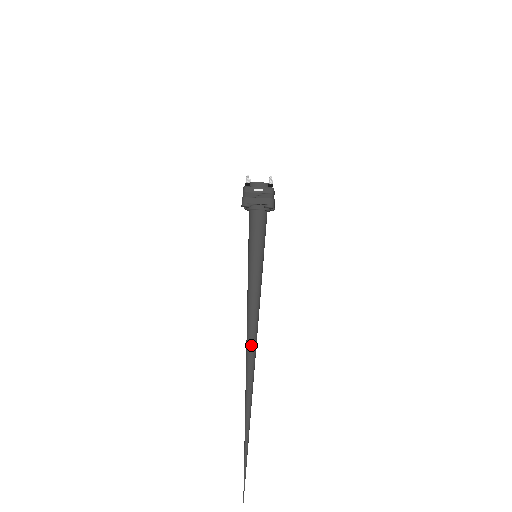
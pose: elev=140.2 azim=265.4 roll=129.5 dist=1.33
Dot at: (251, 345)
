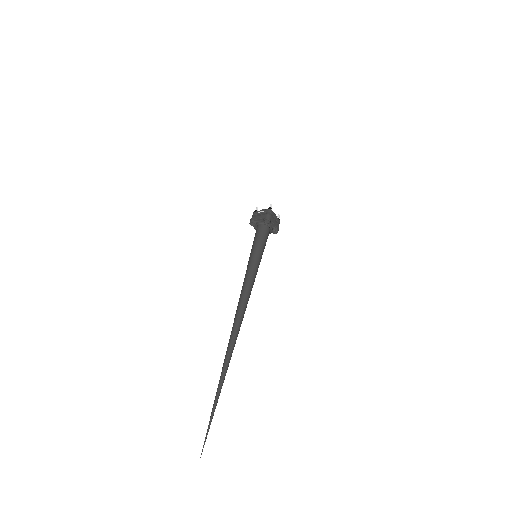
Dot at: (237, 313)
